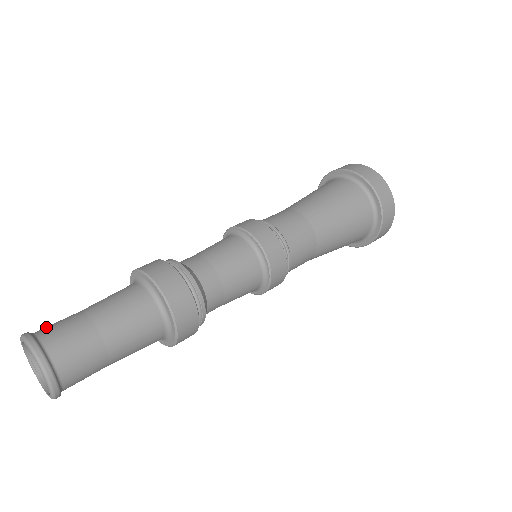
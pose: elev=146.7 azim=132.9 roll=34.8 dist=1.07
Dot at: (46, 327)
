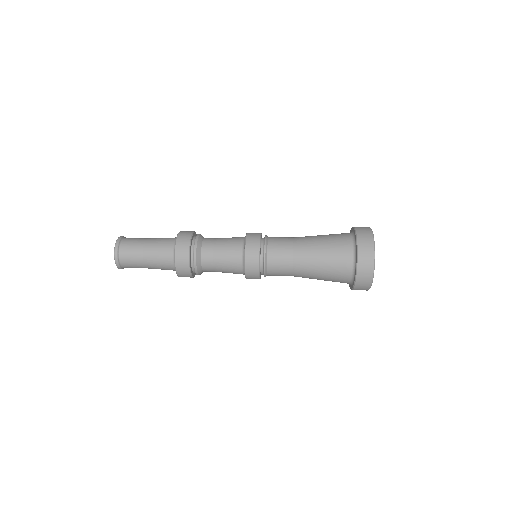
Dot at: (129, 239)
